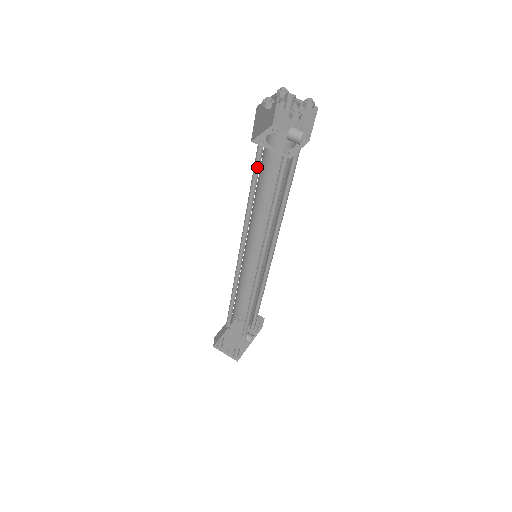
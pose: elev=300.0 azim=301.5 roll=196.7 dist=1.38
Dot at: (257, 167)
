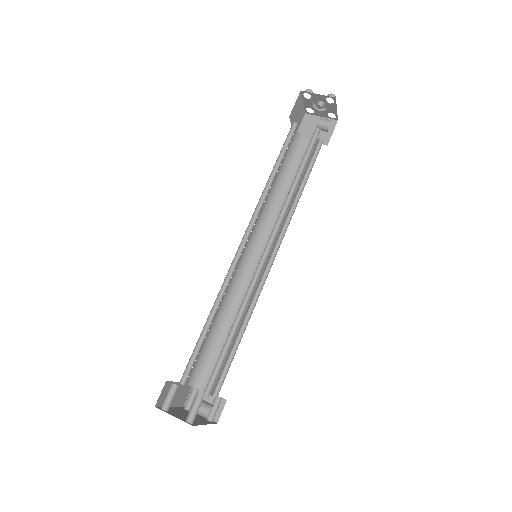
Dot at: (285, 146)
